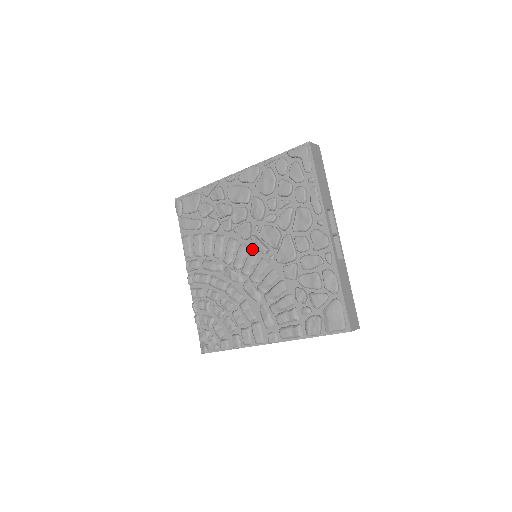
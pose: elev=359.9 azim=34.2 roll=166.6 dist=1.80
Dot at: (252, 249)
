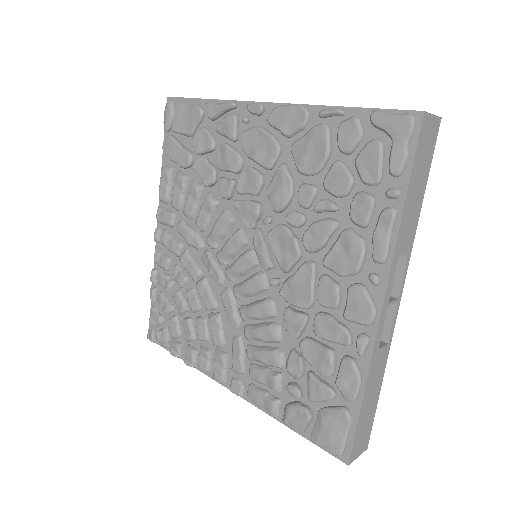
Dot at: (251, 248)
